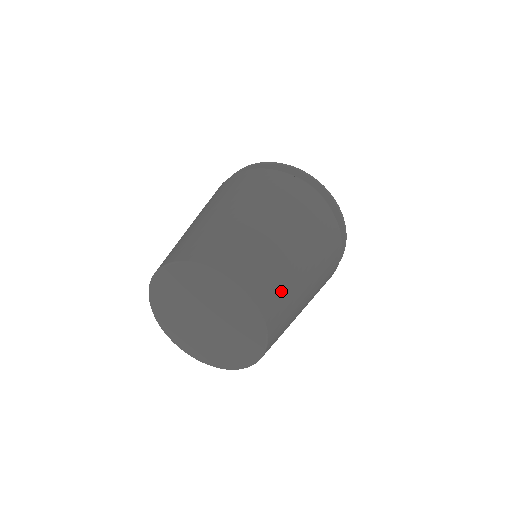
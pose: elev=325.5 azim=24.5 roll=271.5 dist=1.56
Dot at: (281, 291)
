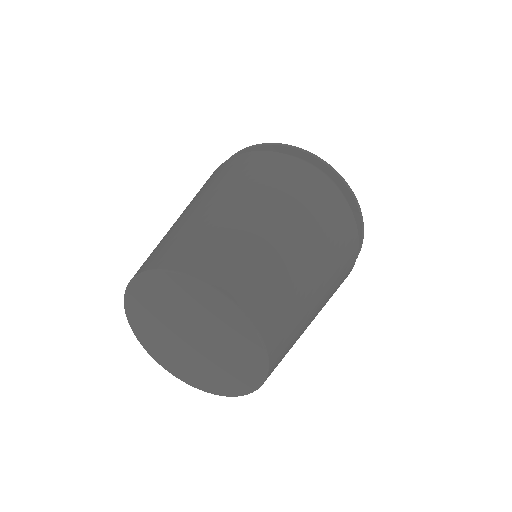
Dot at: (281, 297)
